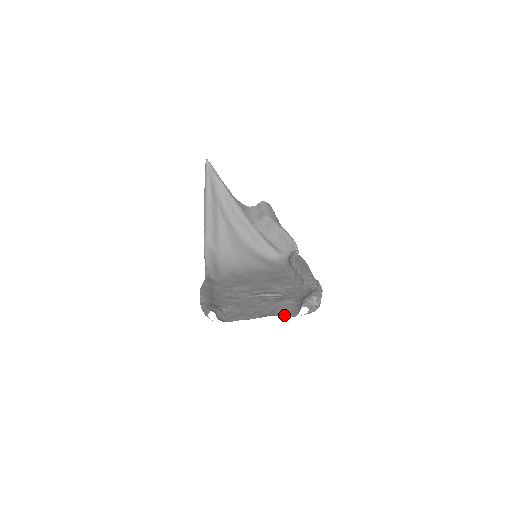
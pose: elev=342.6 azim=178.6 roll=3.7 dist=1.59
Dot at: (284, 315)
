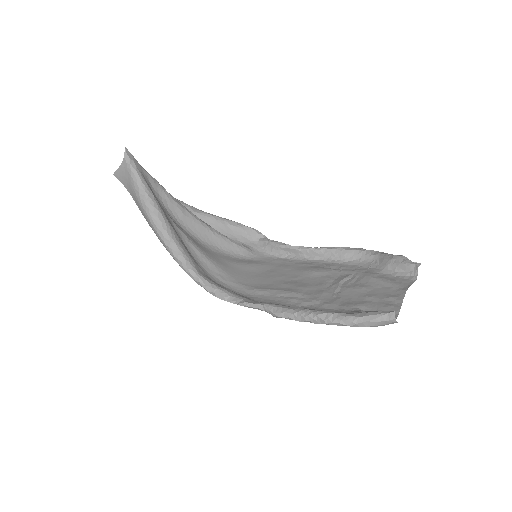
Dot at: (409, 284)
